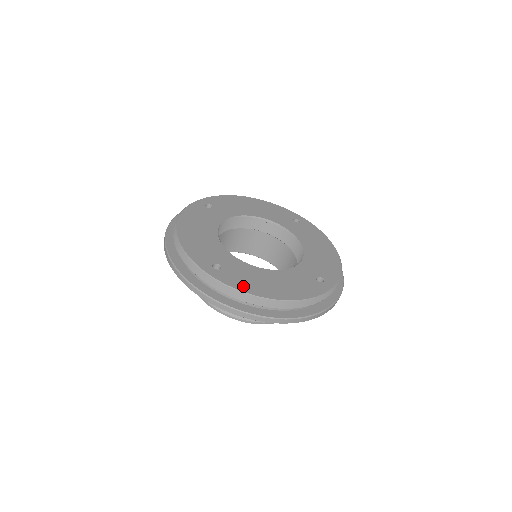
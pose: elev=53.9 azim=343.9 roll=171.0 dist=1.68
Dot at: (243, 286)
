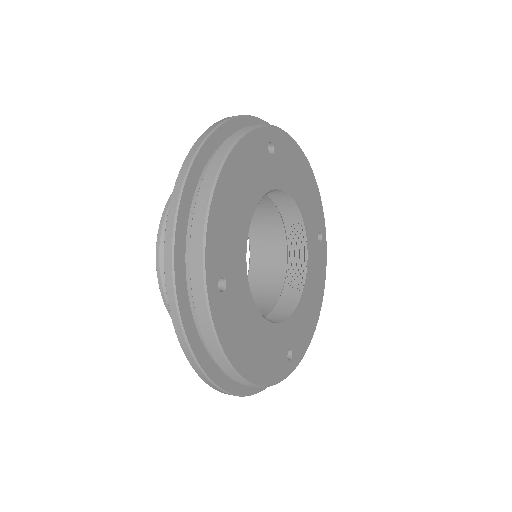
Dot at: (308, 339)
